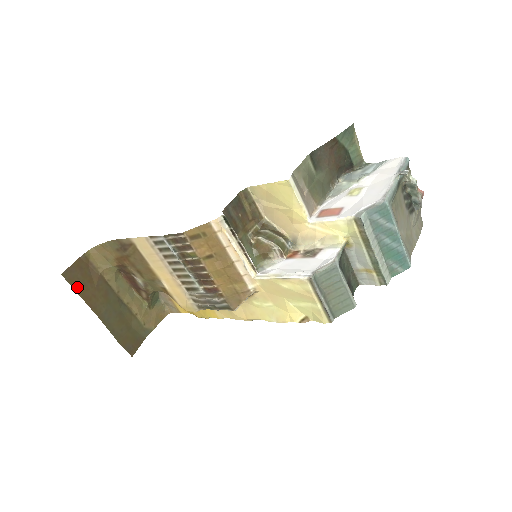
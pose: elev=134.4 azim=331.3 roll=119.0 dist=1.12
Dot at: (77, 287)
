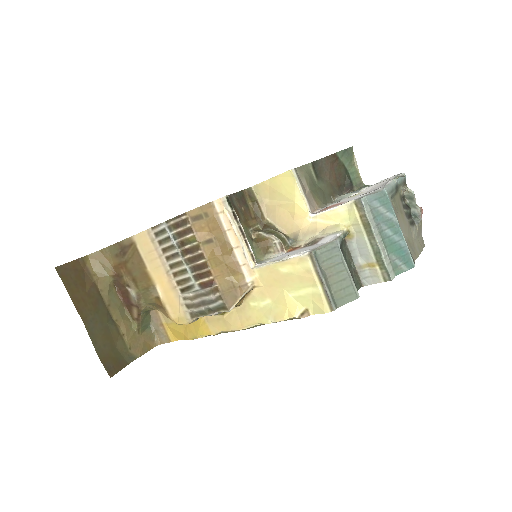
Dot at: (68, 285)
